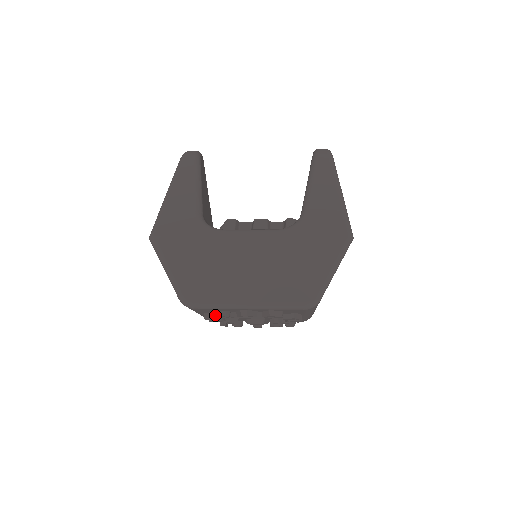
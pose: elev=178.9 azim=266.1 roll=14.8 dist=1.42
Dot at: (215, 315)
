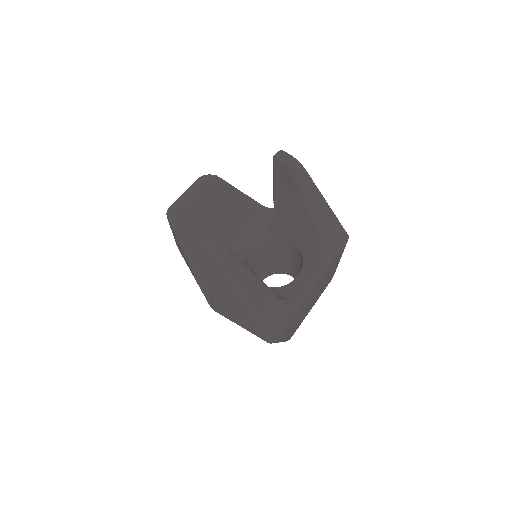
Dot at: occluded
